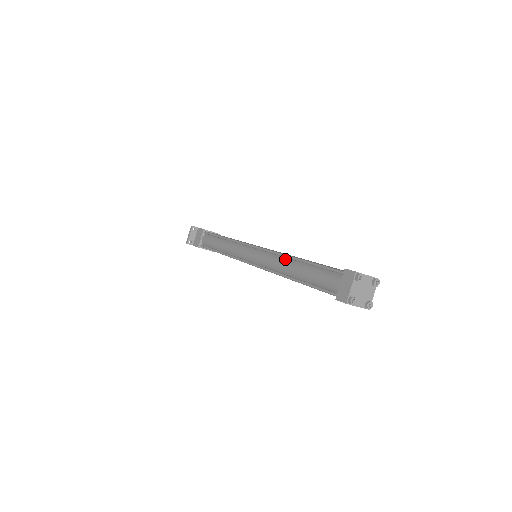
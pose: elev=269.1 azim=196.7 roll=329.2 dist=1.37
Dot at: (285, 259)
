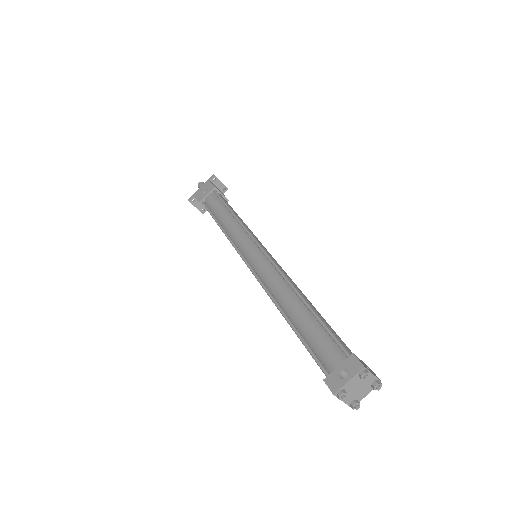
Dot at: occluded
